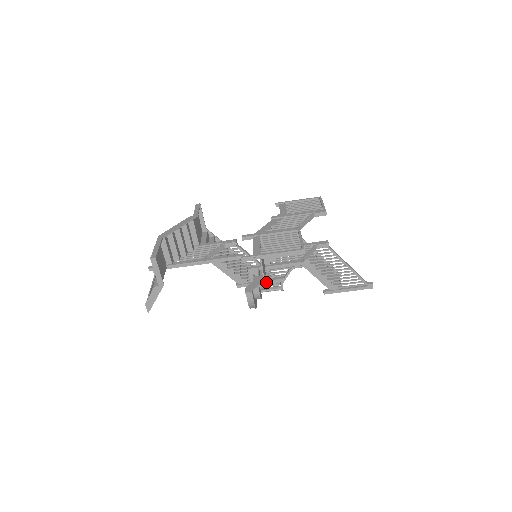
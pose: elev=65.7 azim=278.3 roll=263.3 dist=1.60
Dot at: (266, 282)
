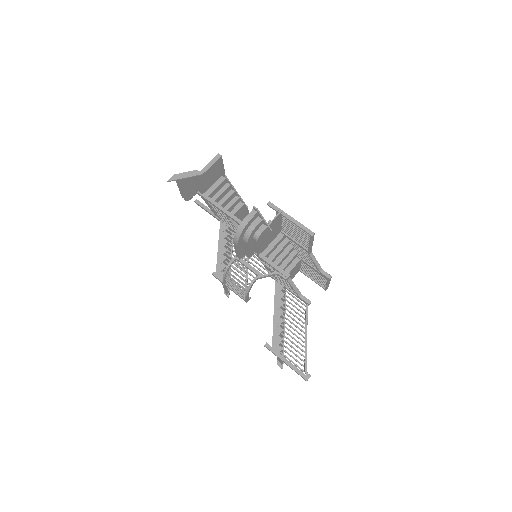
Dot at: (248, 265)
